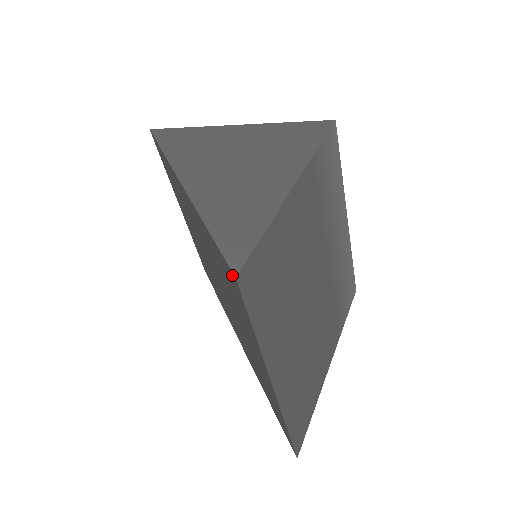
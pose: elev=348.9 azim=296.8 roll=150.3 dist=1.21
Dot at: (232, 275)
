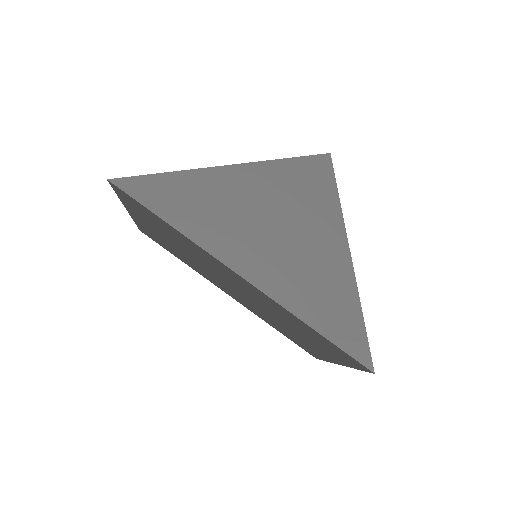
Dot at: (363, 367)
